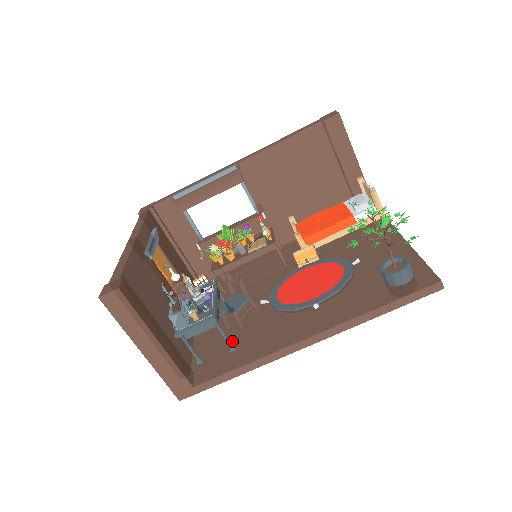
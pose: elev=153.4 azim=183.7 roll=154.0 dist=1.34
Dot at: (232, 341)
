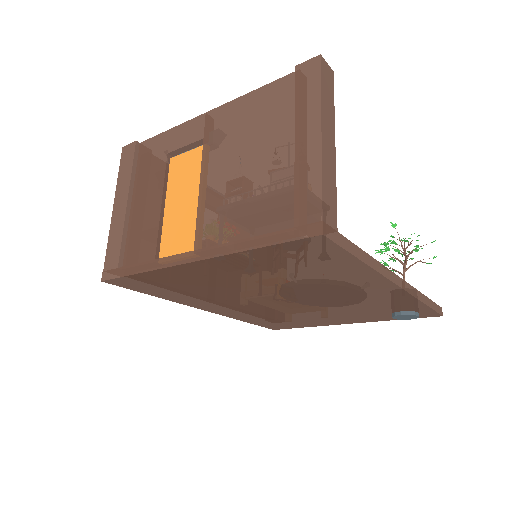
Dot at: occluded
